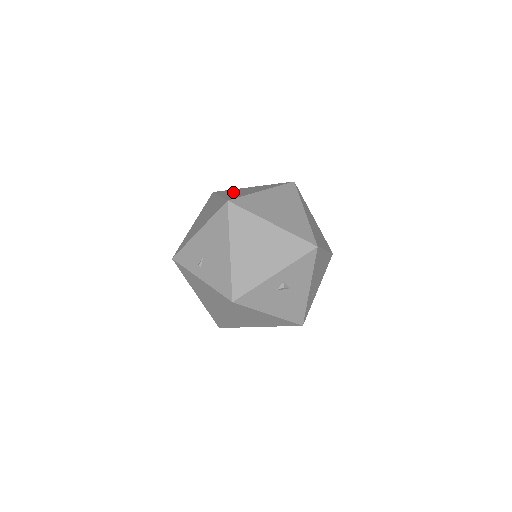
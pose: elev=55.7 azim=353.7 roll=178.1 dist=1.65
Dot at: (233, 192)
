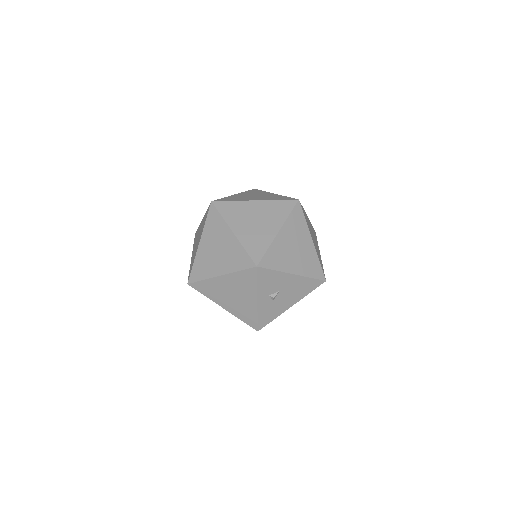
Dot at: (195, 244)
